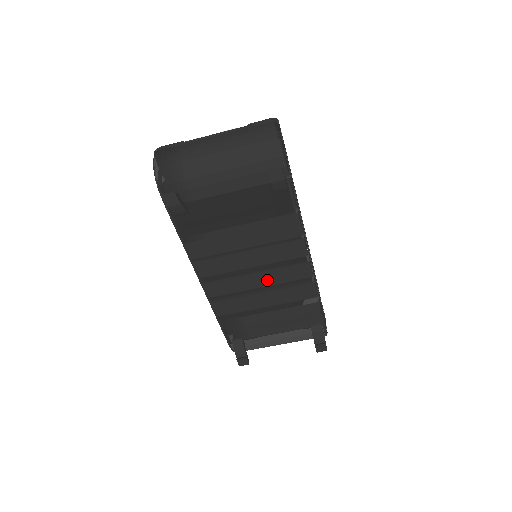
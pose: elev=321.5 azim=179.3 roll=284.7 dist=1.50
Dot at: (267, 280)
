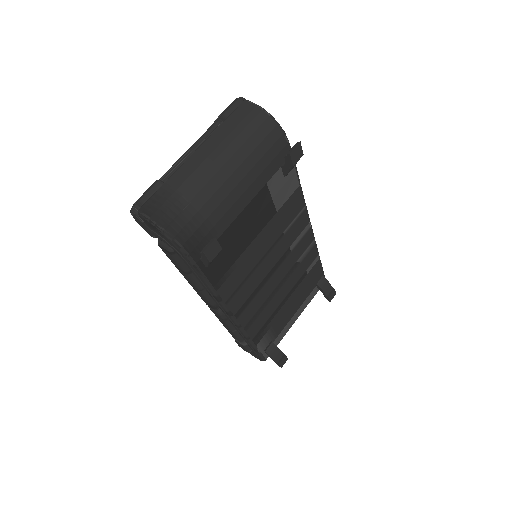
Dot at: (285, 270)
